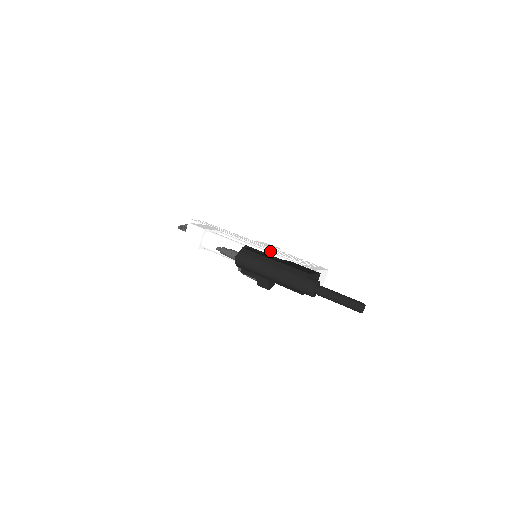
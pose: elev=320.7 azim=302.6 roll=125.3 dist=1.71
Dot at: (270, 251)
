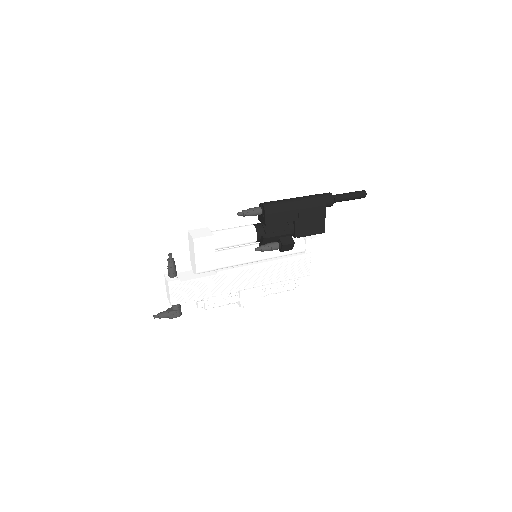
Dot at: occluded
